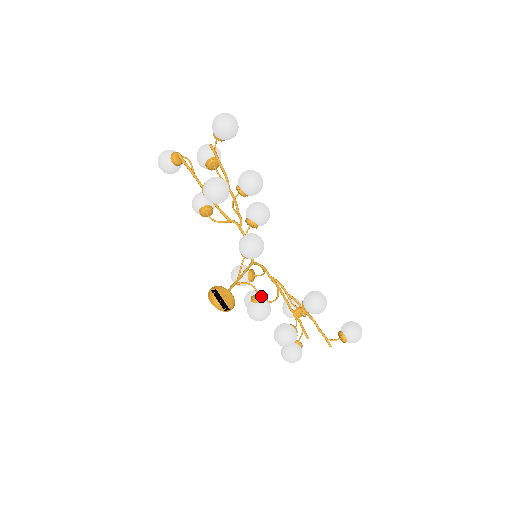
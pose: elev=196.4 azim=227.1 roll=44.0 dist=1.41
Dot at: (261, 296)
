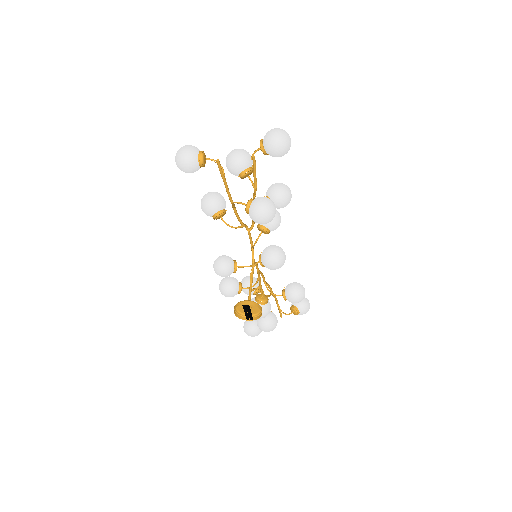
Dot at: (266, 297)
